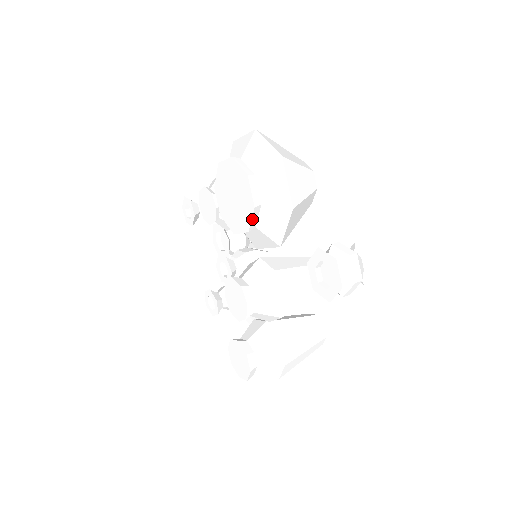
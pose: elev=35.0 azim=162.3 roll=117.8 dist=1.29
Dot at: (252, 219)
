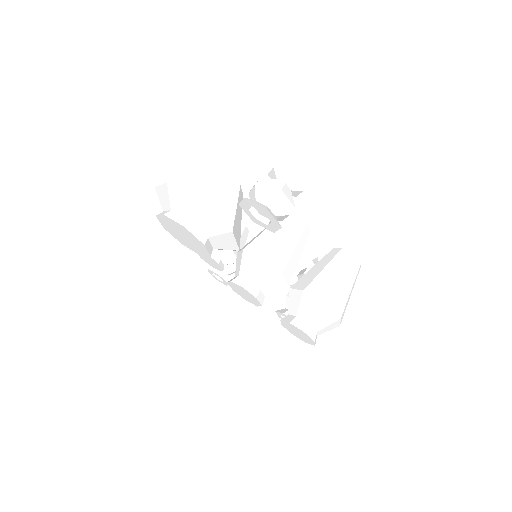
Dot at: (195, 235)
